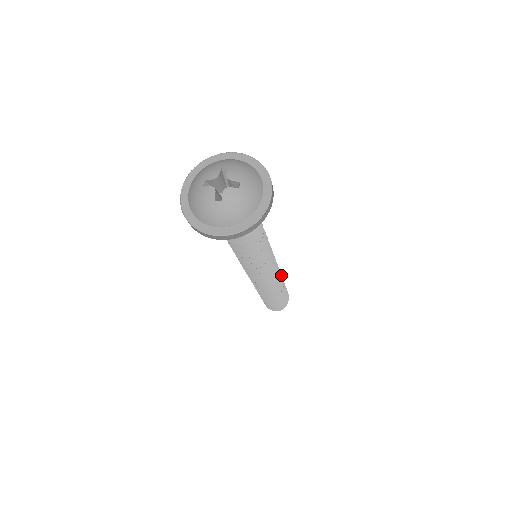
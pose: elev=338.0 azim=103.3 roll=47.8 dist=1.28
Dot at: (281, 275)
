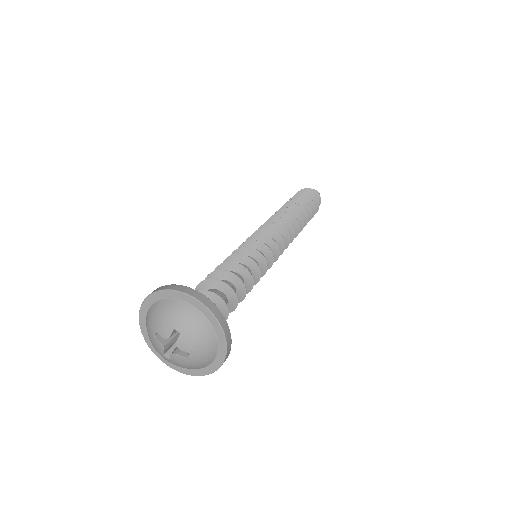
Dot at: (299, 228)
